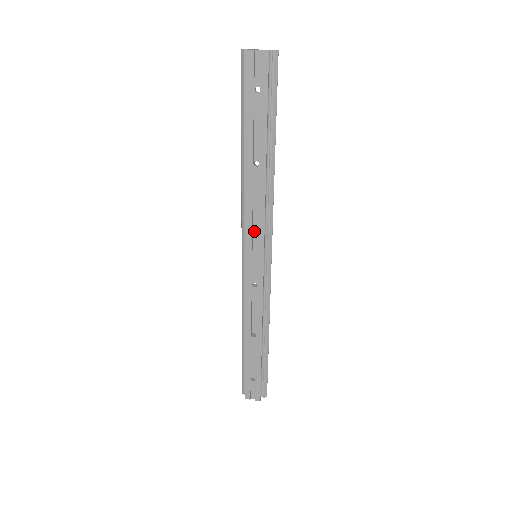
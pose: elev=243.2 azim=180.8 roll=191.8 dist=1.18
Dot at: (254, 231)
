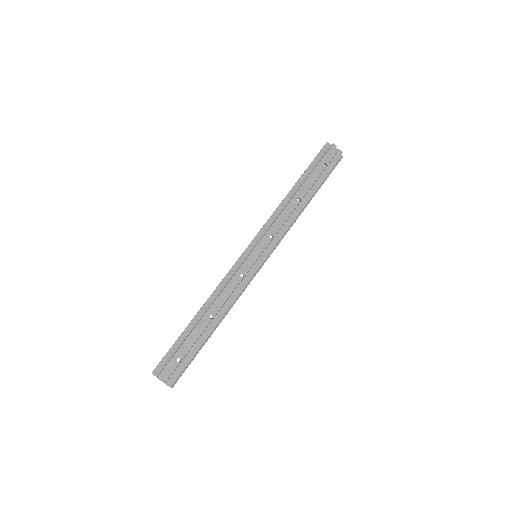
Dot at: (269, 238)
